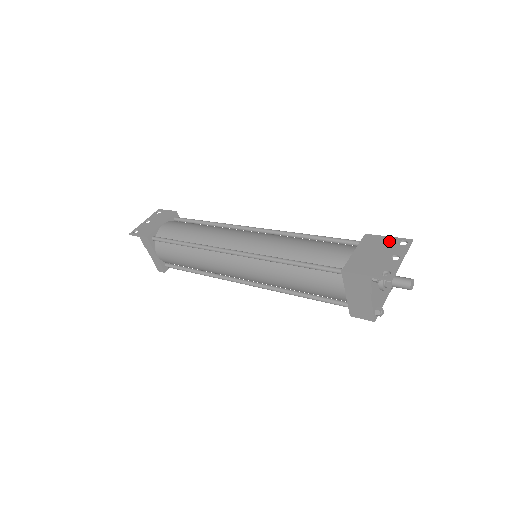
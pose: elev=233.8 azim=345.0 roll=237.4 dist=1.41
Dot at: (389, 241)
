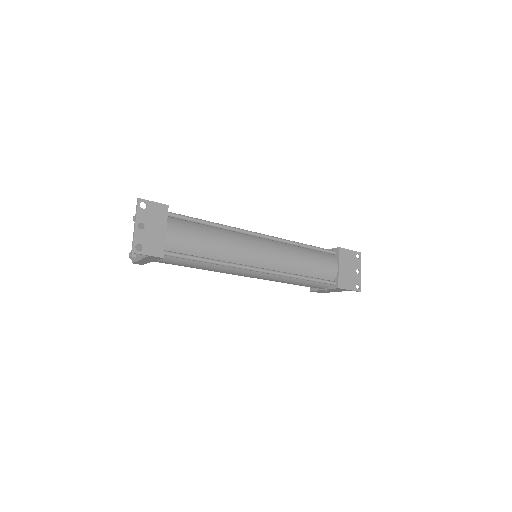
Dot at: (352, 255)
